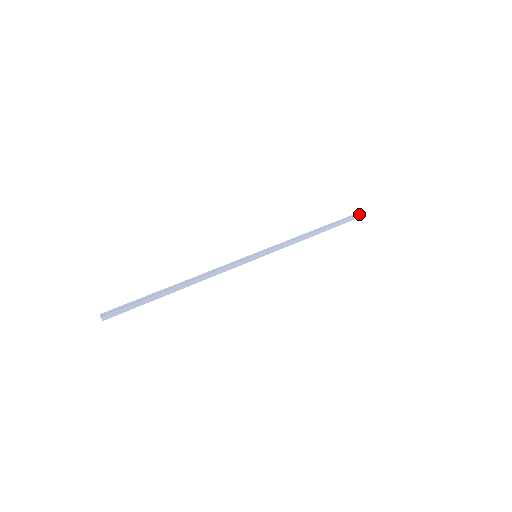
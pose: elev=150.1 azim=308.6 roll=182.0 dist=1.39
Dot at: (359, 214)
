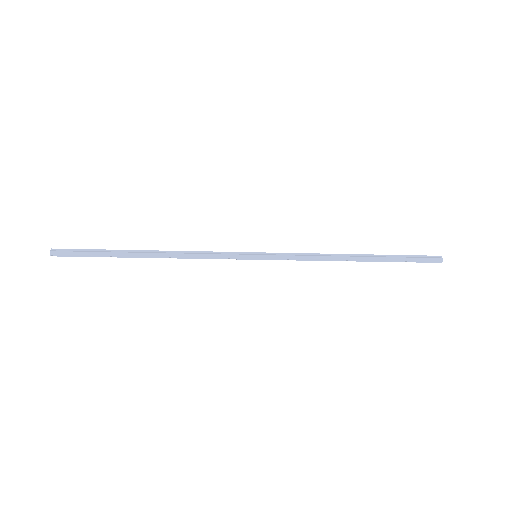
Dot at: (438, 258)
